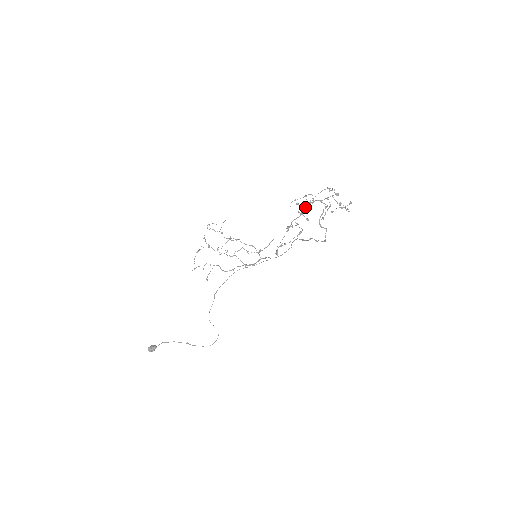
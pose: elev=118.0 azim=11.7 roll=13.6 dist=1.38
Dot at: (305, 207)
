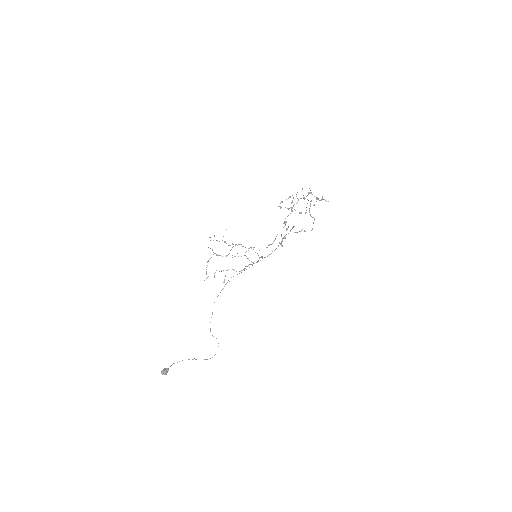
Dot at: (293, 205)
